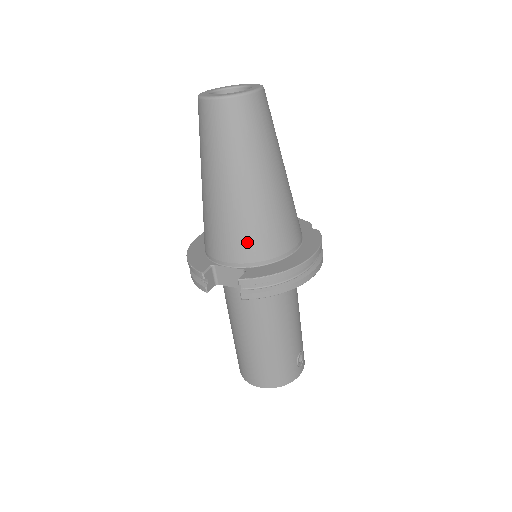
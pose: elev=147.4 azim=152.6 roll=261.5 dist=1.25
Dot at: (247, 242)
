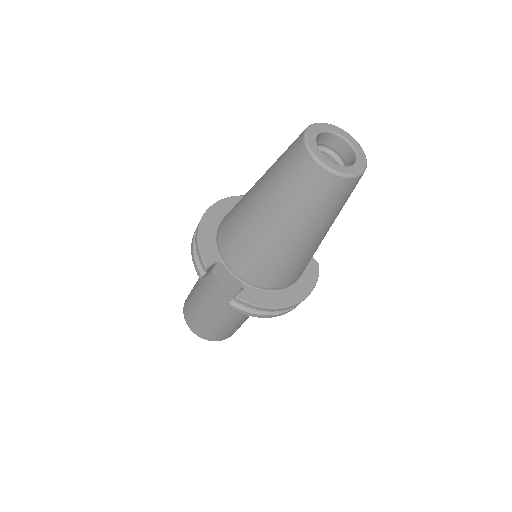
Dot at: (261, 270)
